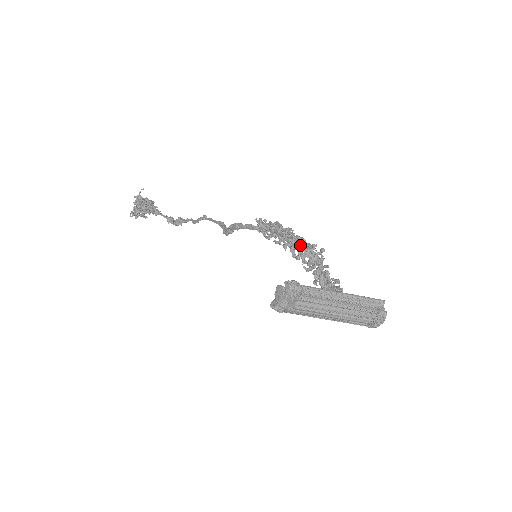
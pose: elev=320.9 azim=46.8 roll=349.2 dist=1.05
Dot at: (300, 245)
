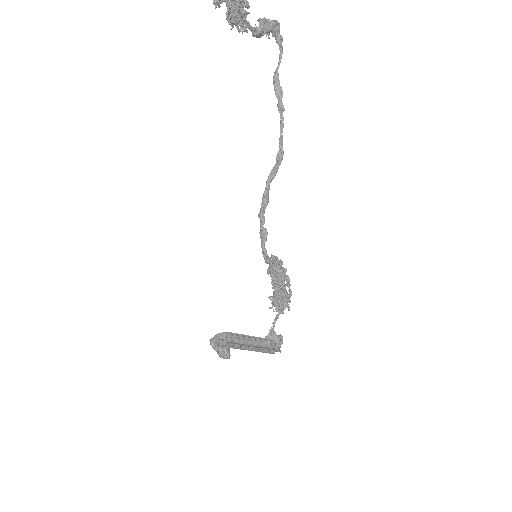
Dot at: occluded
